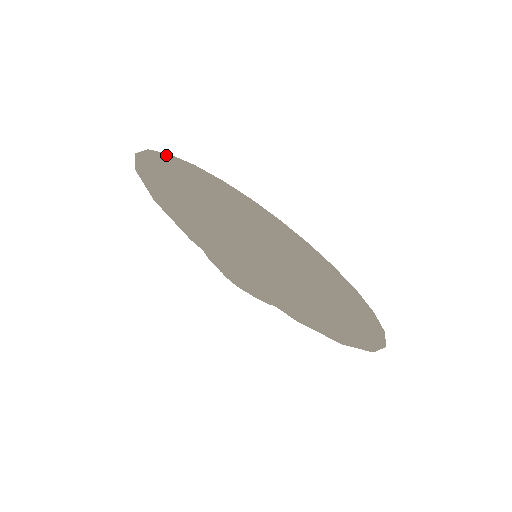
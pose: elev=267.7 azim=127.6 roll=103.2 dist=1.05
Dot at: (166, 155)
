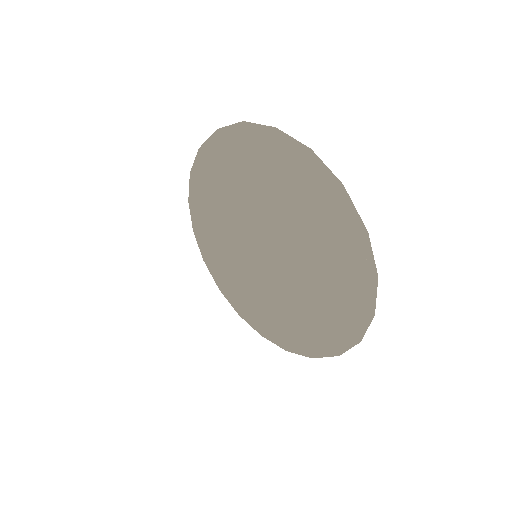
Dot at: (253, 127)
